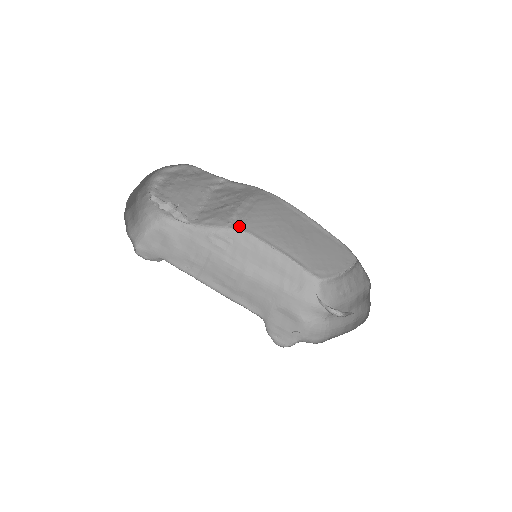
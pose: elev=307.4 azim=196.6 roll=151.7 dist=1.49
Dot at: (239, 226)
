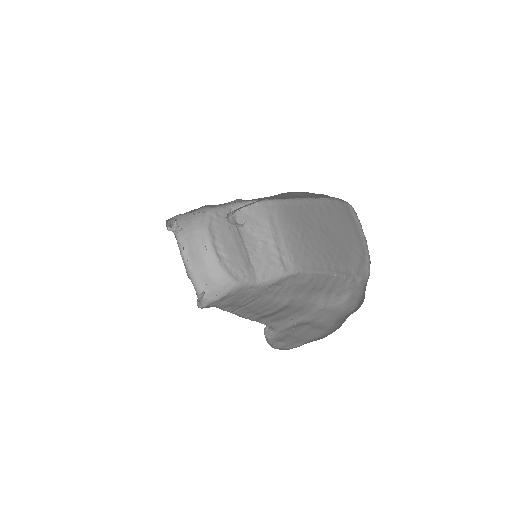
Dot at: (292, 267)
